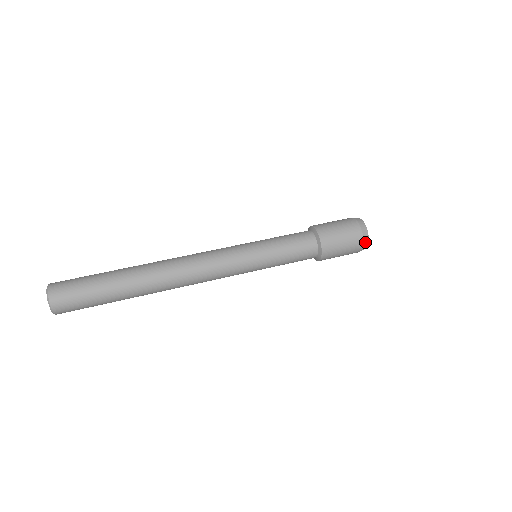
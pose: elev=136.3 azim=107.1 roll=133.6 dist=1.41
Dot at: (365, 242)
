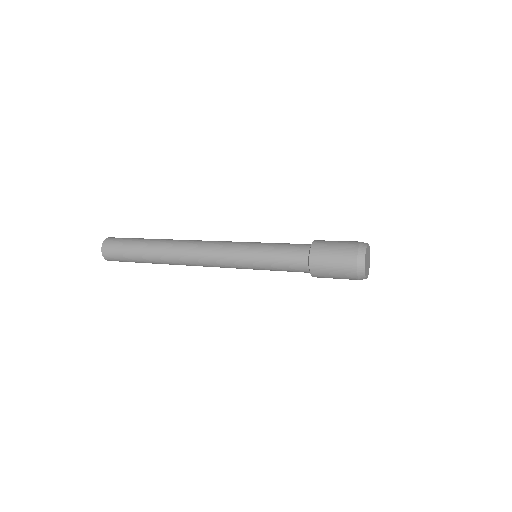
Dot at: (362, 245)
